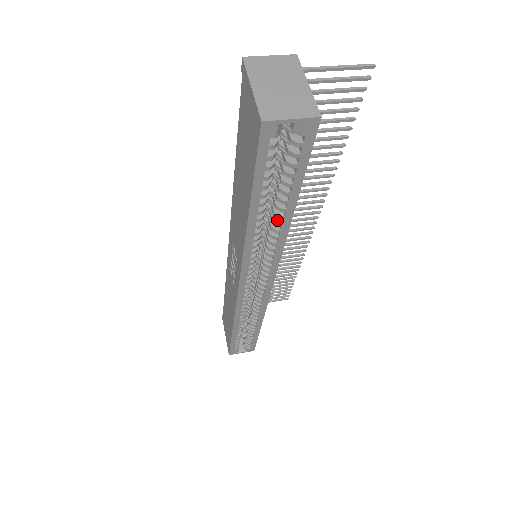
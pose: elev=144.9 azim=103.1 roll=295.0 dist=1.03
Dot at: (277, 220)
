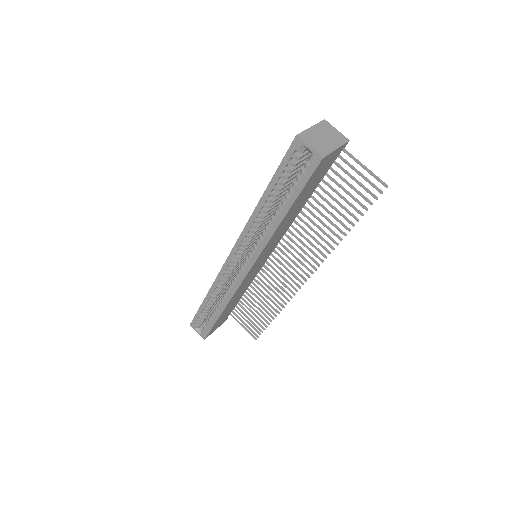
Dot at: (274, 218)
